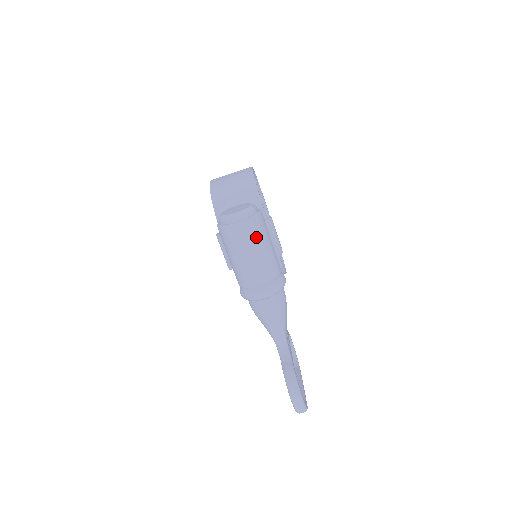
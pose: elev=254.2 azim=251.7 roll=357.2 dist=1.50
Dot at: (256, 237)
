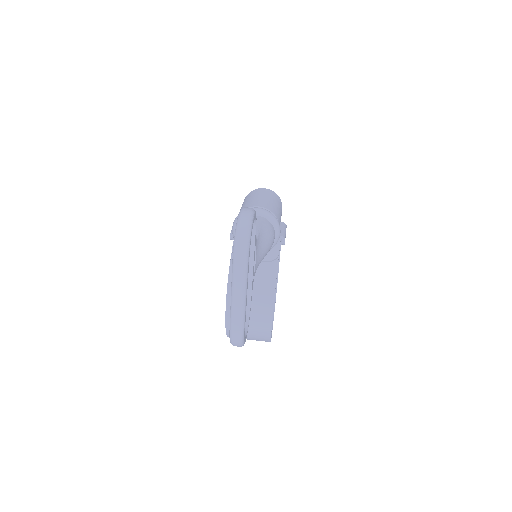
Dot at: (272, 196)
